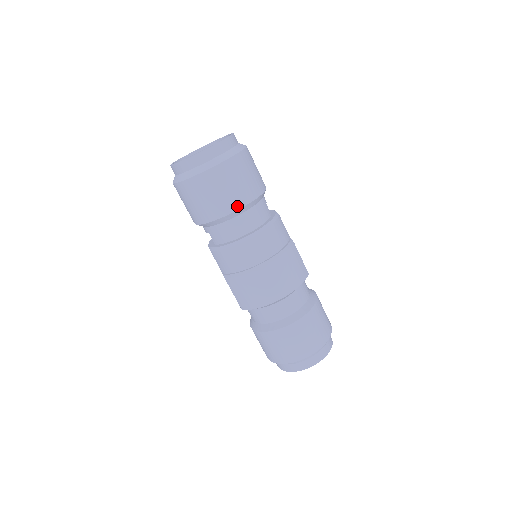
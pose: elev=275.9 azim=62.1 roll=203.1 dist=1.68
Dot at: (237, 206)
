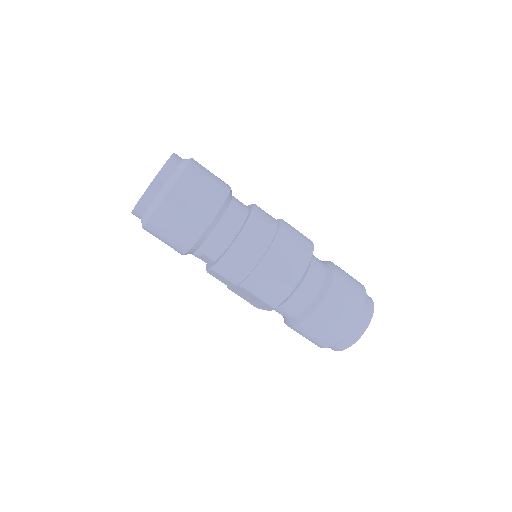
Dot at: (216, 208)
